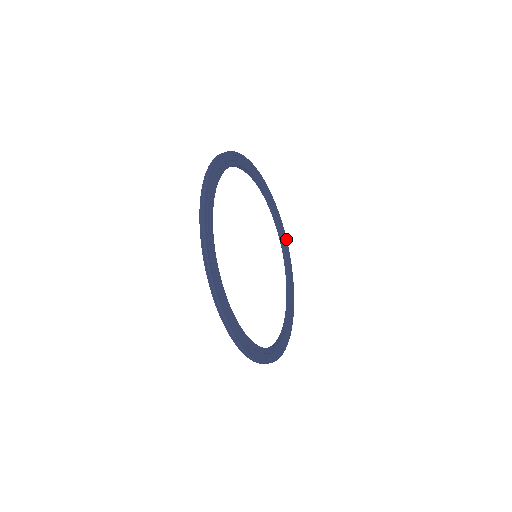
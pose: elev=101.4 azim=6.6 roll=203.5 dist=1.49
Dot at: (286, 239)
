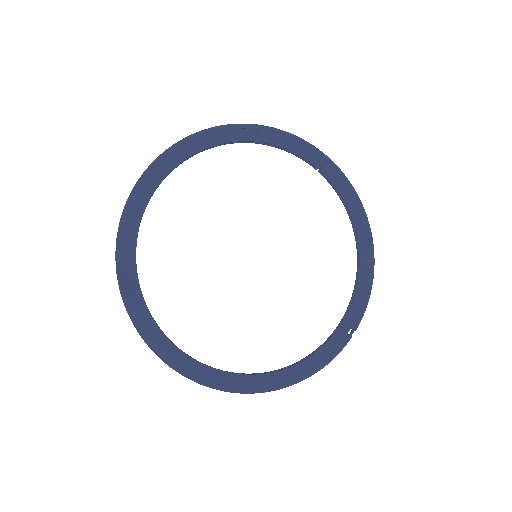
Dot at: (292, 136)
